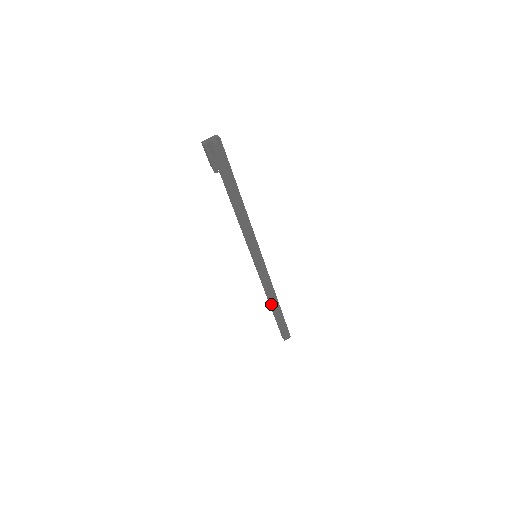
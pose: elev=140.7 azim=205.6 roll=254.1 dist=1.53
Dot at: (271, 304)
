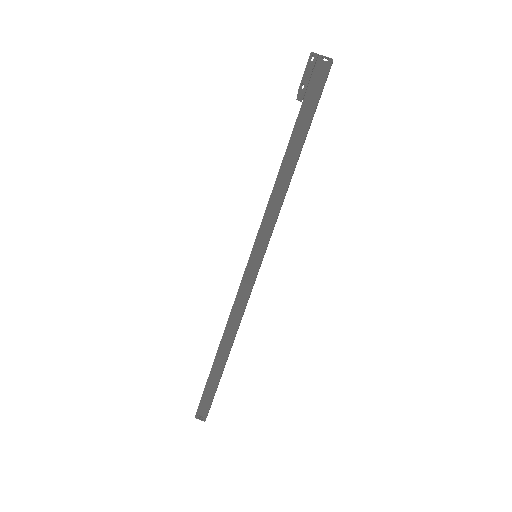
Dot at: (221, 342)
